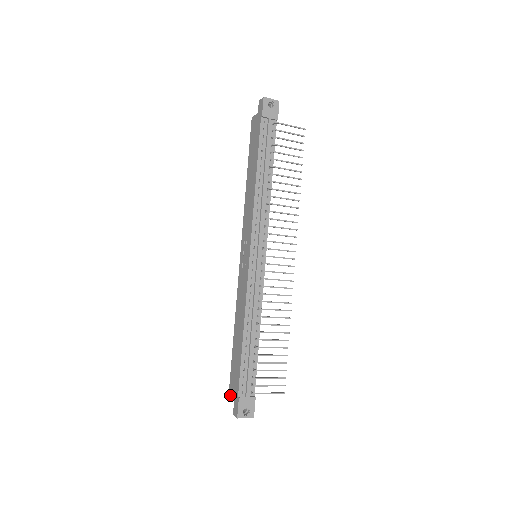
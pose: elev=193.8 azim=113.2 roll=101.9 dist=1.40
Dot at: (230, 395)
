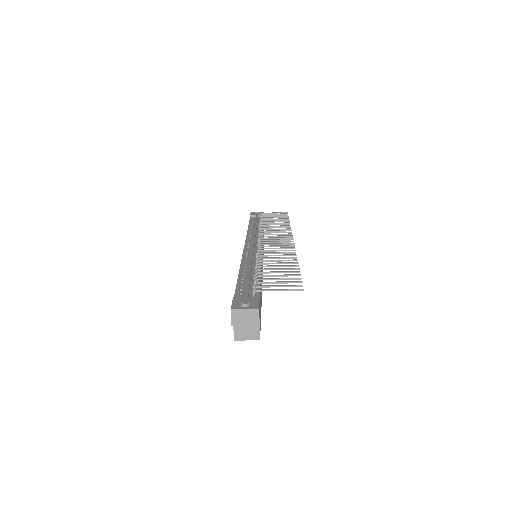
Dot at: occluded
